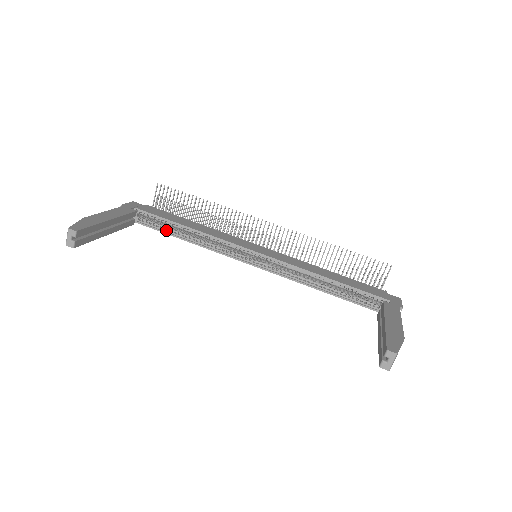
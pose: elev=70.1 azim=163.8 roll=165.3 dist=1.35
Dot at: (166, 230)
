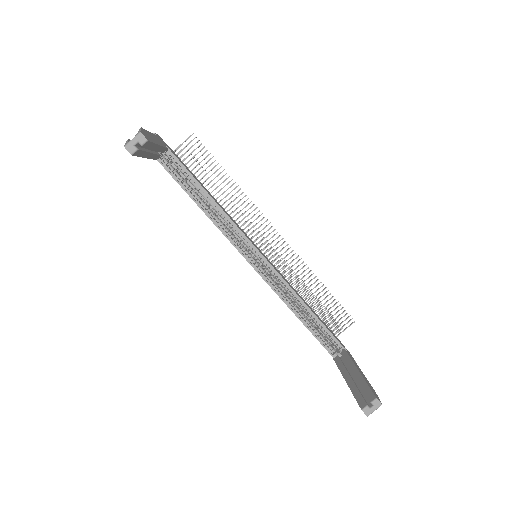
Dot at: (183, 184)
